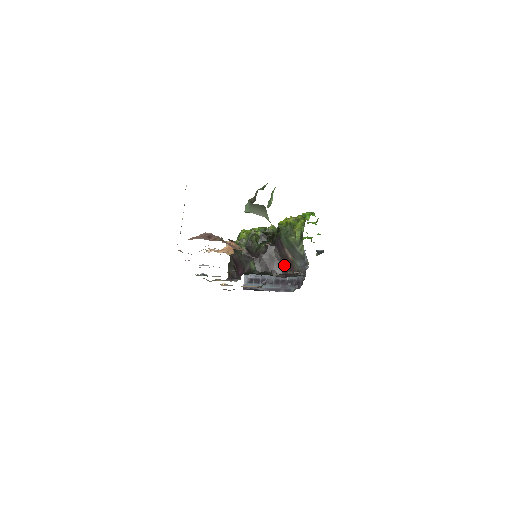
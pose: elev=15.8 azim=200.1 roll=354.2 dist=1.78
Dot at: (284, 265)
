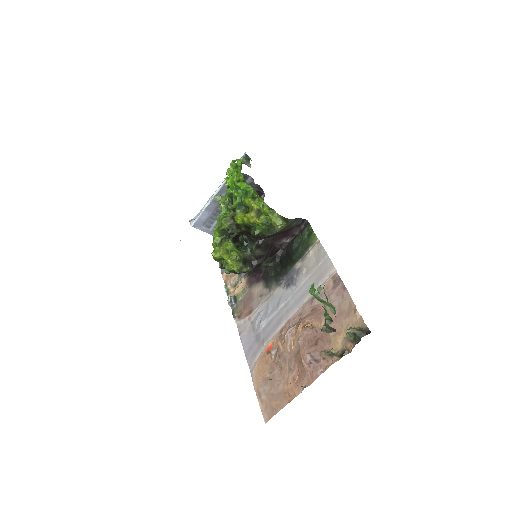
Dot at: (283, 235)
